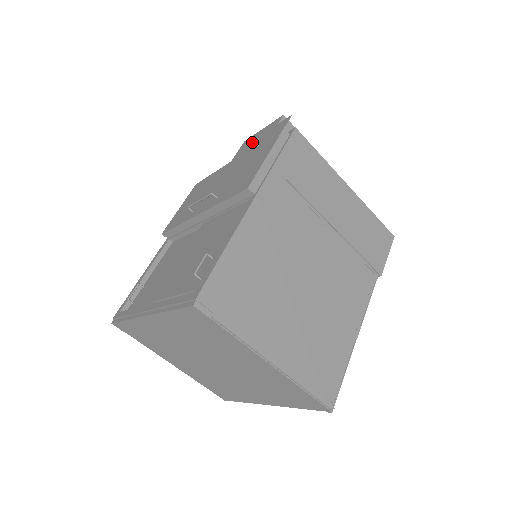
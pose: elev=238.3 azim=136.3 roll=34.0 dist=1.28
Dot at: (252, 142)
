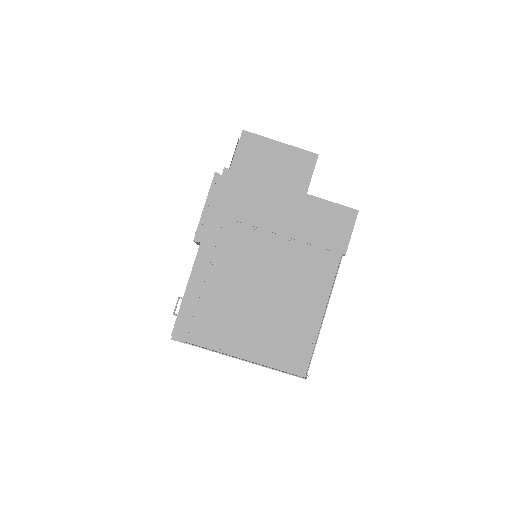
Dot at: occluded
